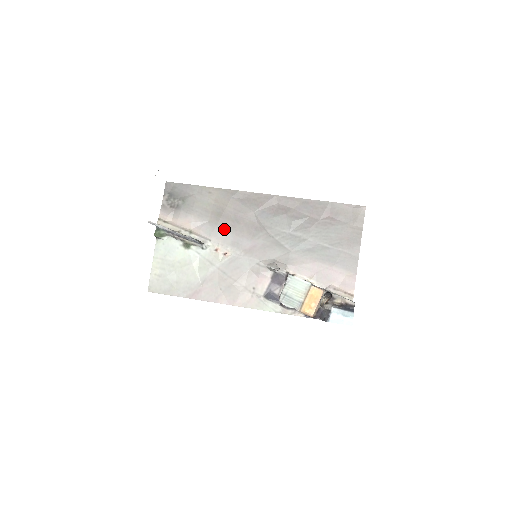
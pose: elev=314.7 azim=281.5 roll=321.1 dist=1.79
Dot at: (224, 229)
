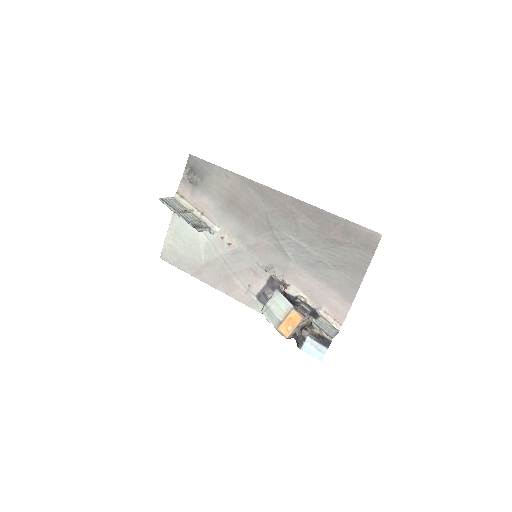
Dot at: (233, 219)
